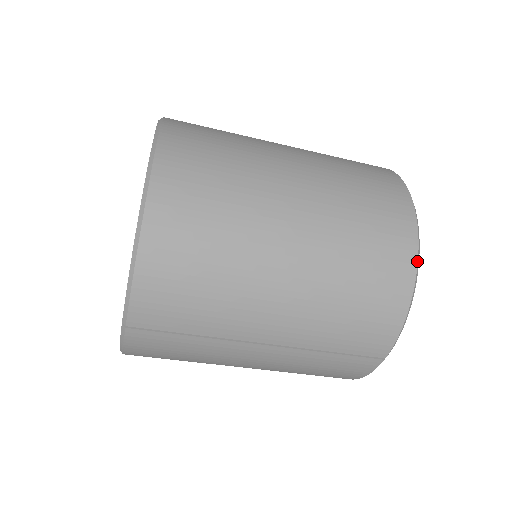
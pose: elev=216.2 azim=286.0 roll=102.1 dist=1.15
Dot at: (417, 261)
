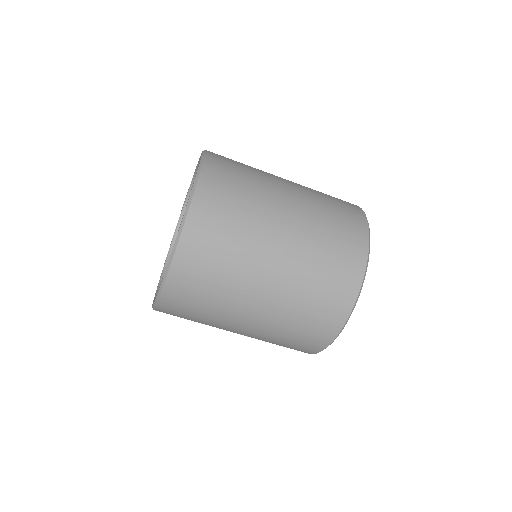
Dot at: (341, 329)
